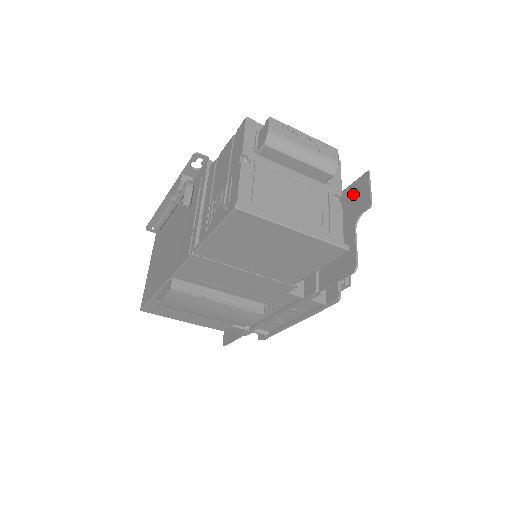
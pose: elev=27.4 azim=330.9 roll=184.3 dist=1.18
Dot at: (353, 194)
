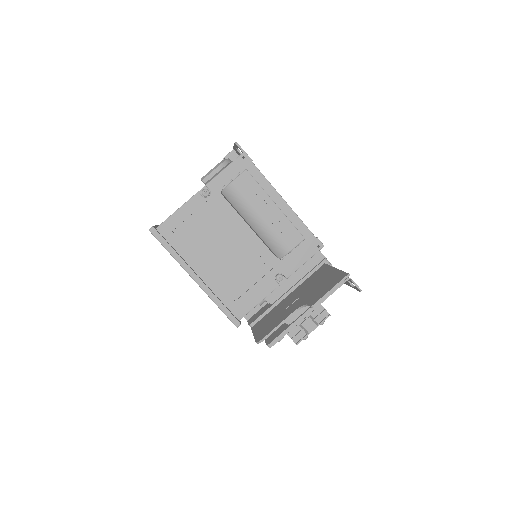
Dot at: (328, 281)
